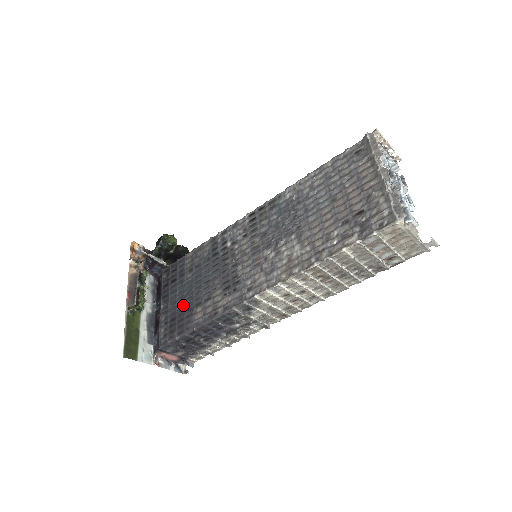
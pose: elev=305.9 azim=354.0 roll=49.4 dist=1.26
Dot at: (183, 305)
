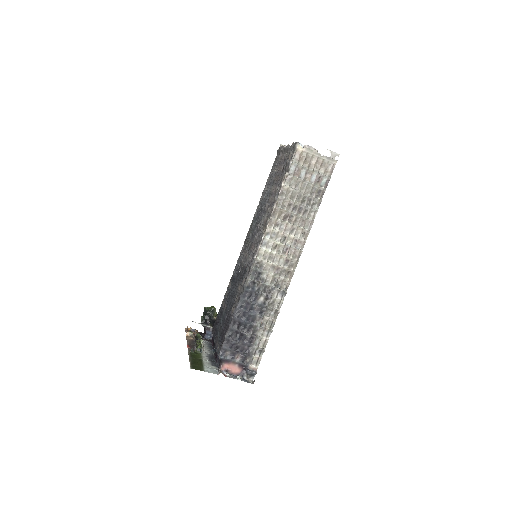
Dot at: (225, 321)
